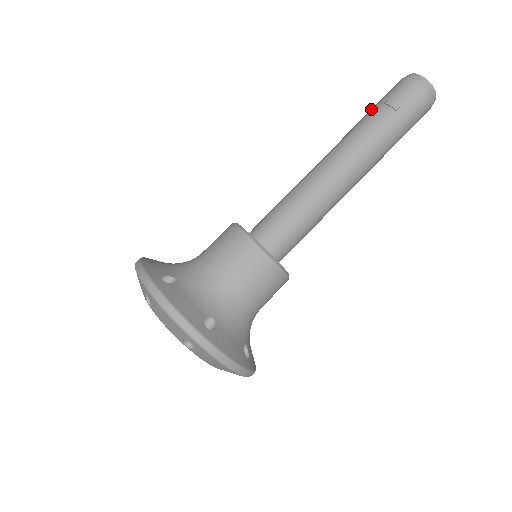
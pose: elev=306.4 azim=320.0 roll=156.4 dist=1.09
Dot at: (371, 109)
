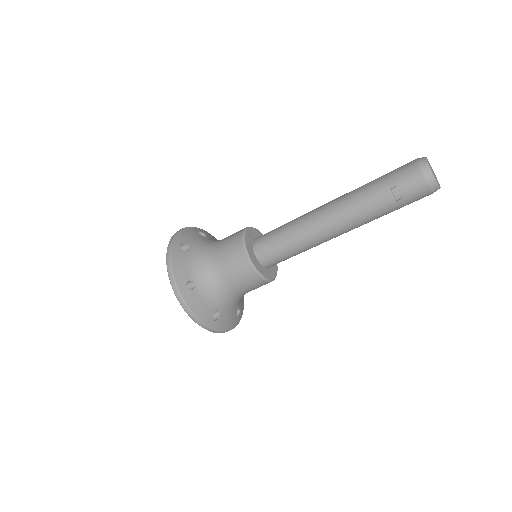
Dot at: (380, 183)
